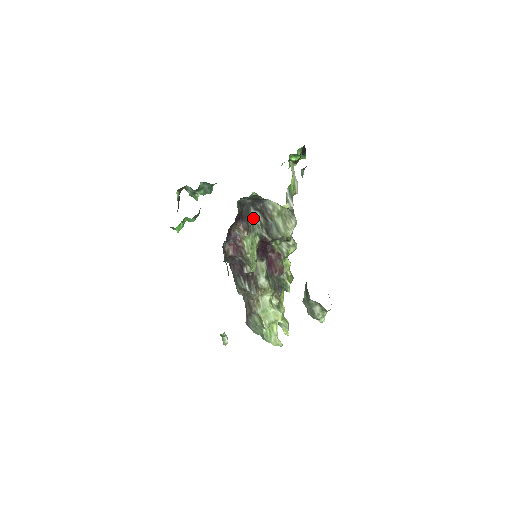
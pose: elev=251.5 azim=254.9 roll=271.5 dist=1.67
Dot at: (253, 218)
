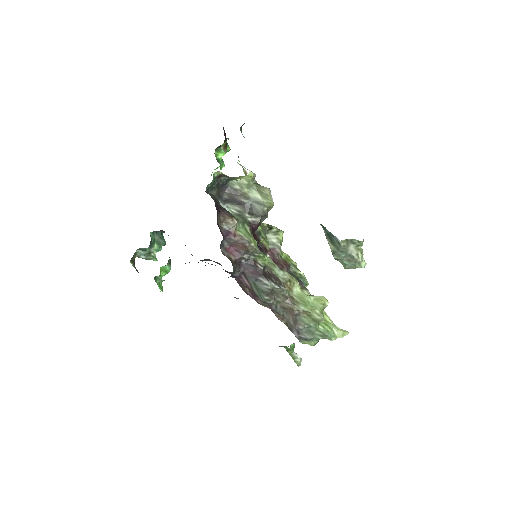
Dot at: occluded
